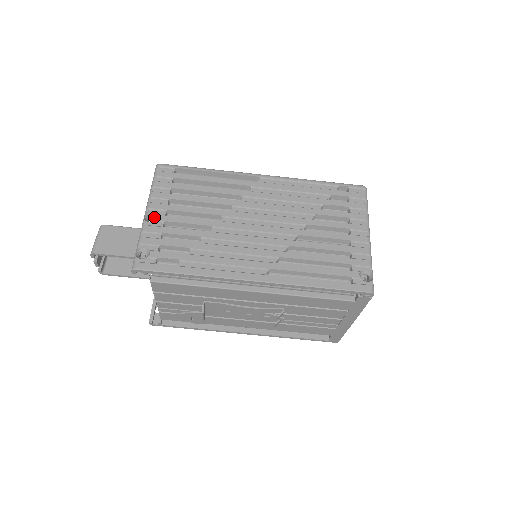
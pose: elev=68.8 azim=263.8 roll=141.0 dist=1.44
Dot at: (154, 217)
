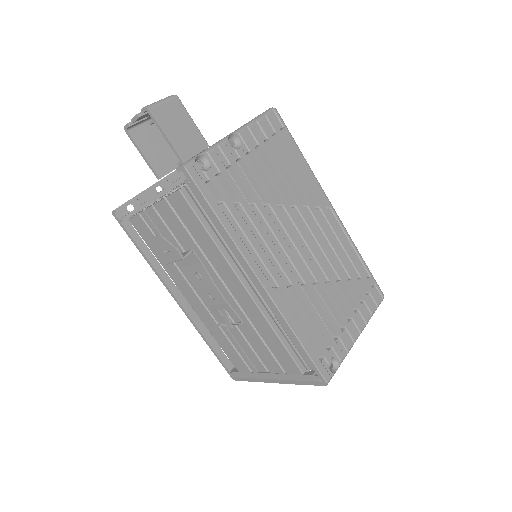
Dot at: (235, 144)
